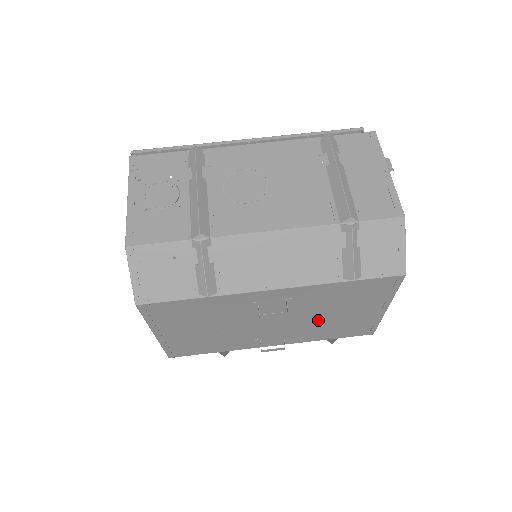
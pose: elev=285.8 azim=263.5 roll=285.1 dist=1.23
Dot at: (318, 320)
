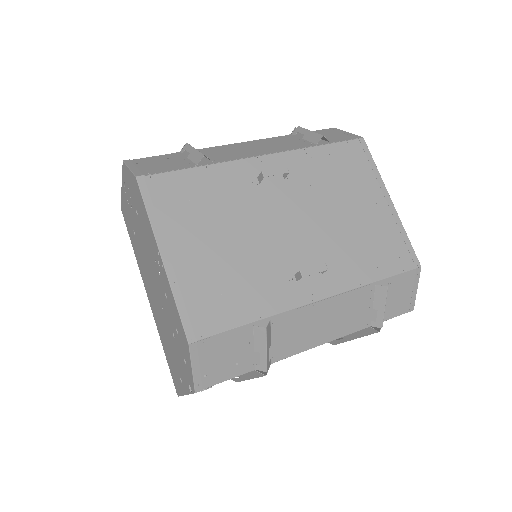
Dot at: (337, 224)
